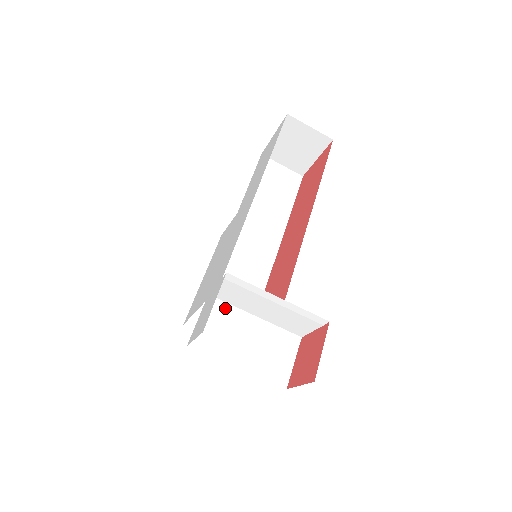
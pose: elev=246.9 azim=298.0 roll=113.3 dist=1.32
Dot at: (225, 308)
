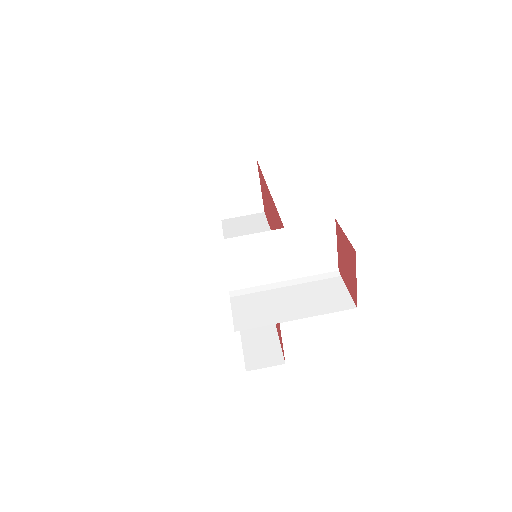
Dot at: (251, 292)
